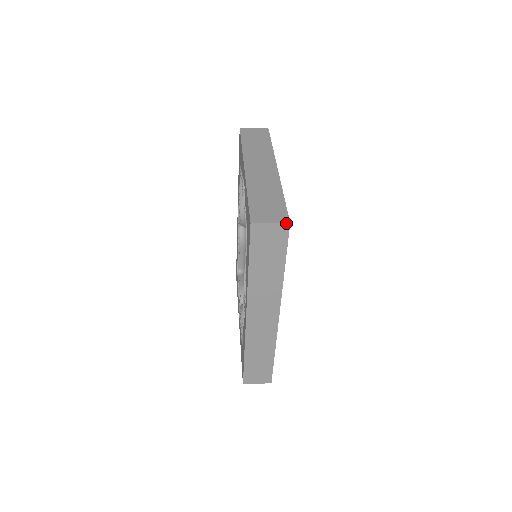
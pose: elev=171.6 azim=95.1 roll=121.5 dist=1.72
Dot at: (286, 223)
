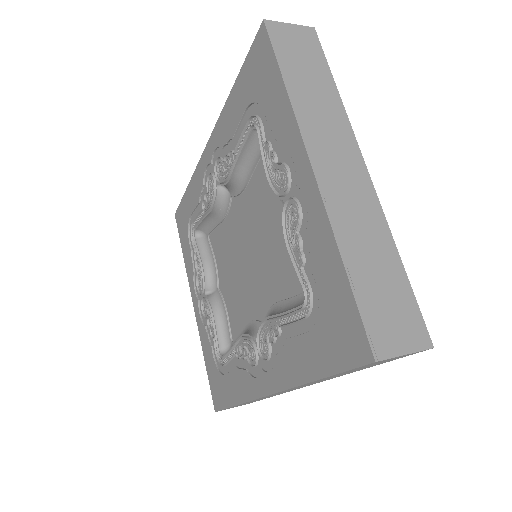
Dot at: (428, 349)
